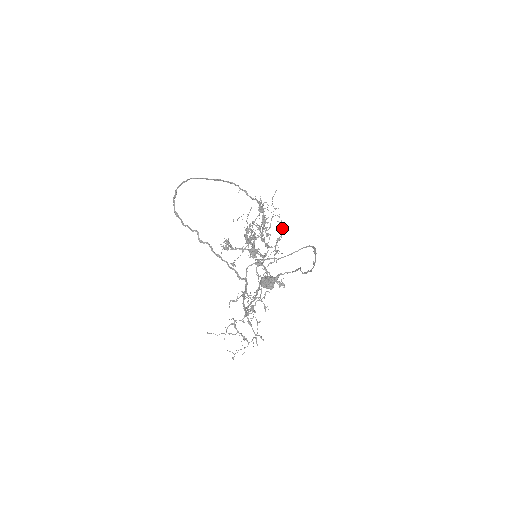
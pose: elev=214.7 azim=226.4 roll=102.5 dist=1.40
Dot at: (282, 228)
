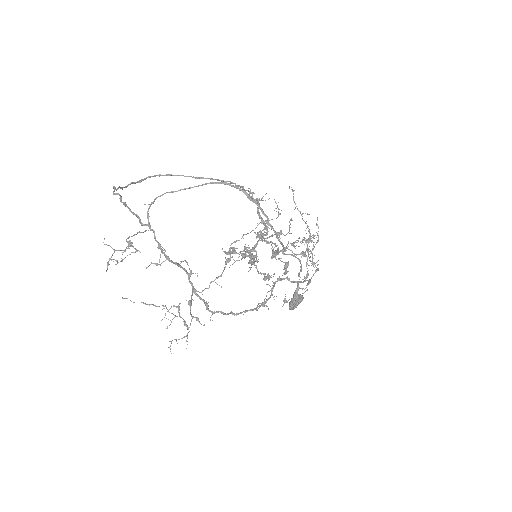
Dot at: (278, 216)
